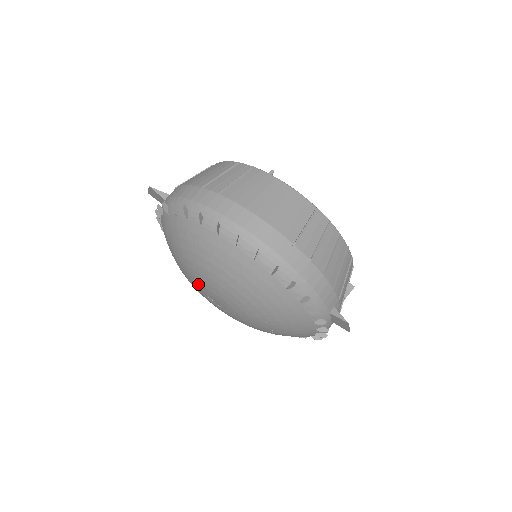
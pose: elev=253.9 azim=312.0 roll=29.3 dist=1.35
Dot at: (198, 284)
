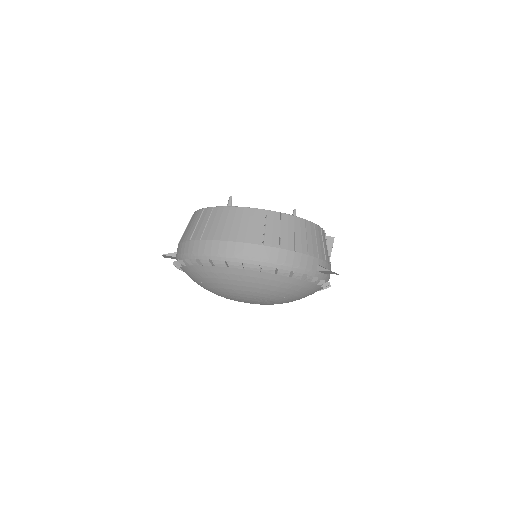
Dot at: occluded
